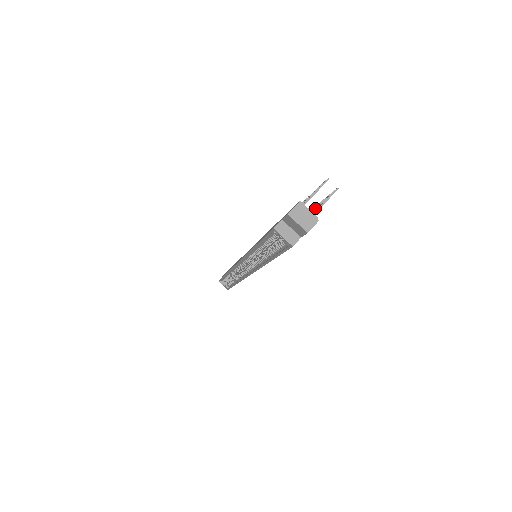
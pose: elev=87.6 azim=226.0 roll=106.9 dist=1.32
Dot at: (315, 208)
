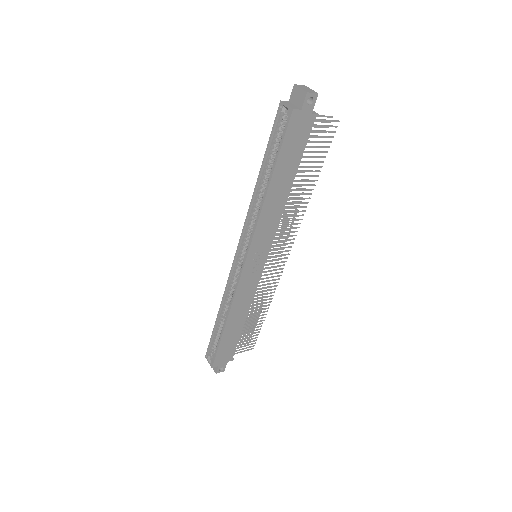
Dot at: (319, 146)
